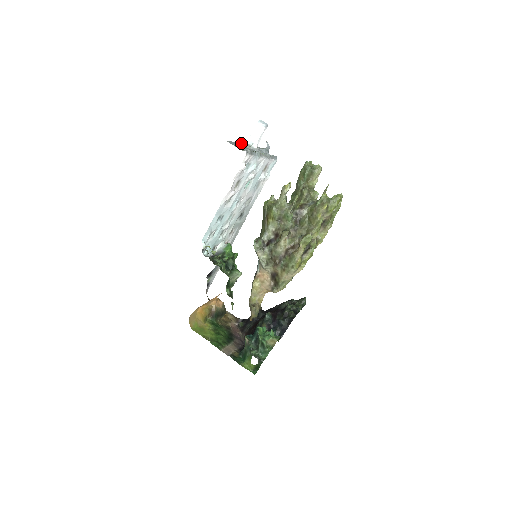
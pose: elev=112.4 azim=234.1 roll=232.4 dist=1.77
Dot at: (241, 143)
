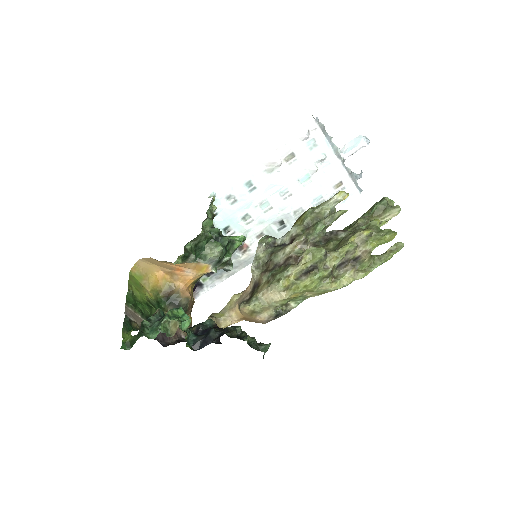
Dot at: occluded
